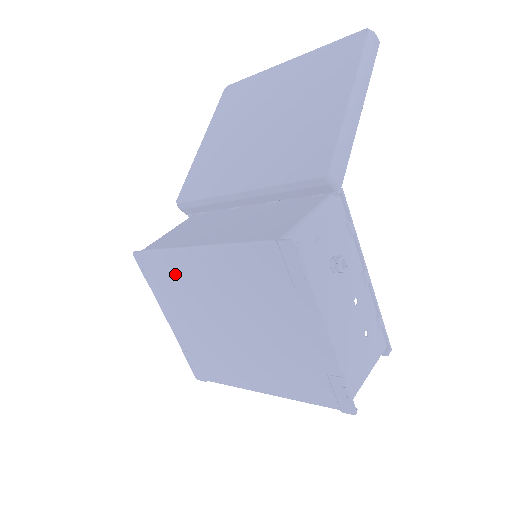
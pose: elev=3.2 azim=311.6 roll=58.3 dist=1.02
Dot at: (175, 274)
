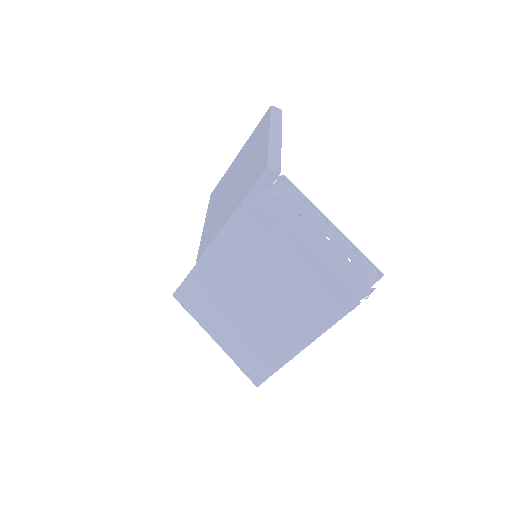
Dot at: (203, 288)
